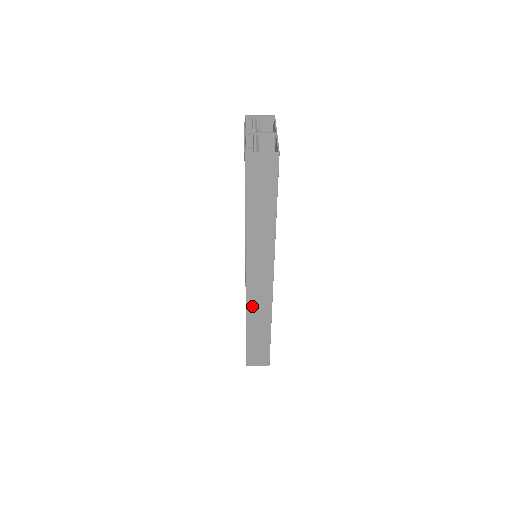
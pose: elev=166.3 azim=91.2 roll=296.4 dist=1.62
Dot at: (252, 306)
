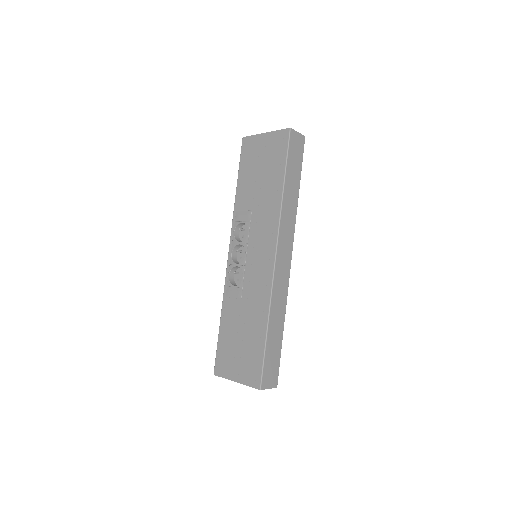
Dot at: (276, 291)
